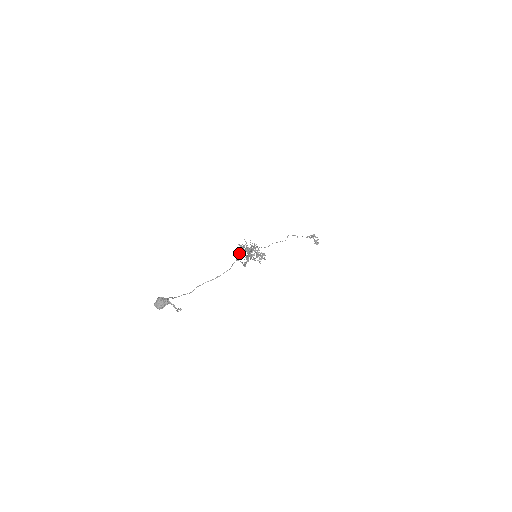
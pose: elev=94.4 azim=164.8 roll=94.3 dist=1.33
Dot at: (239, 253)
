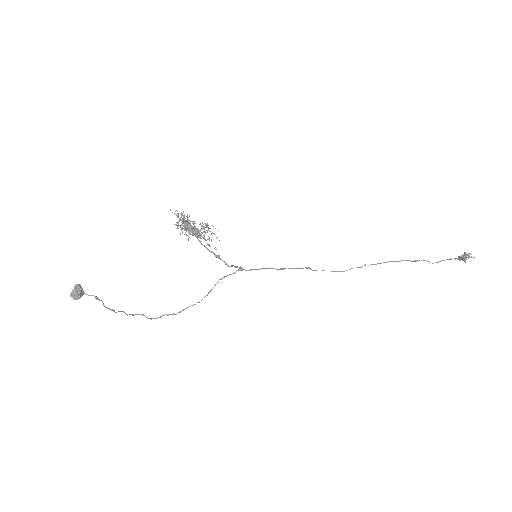
Dot at: (258, 269)
